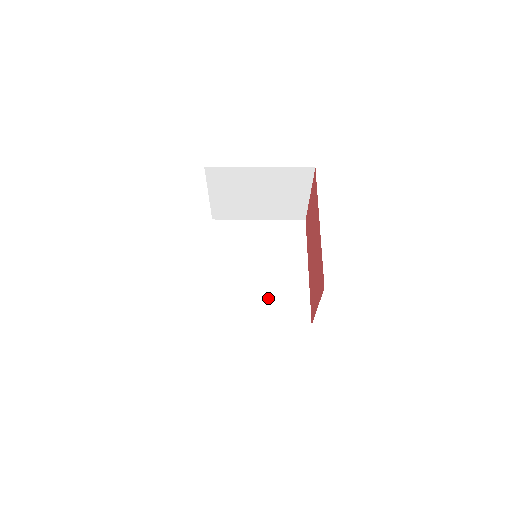
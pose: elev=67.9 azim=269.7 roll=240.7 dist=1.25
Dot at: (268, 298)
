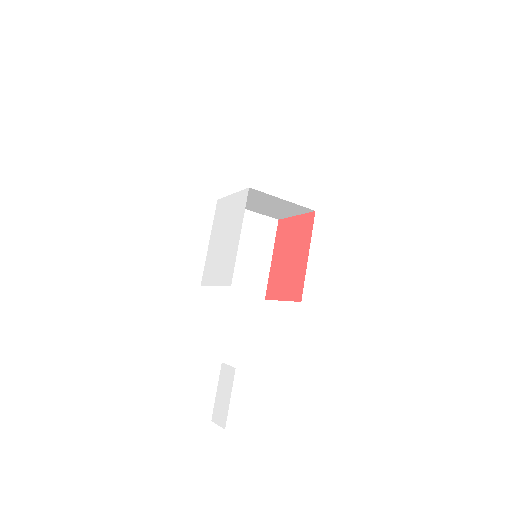
Dot at: (243, 275)
